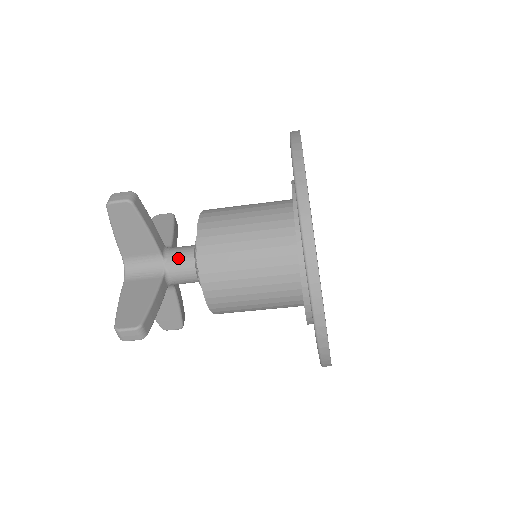
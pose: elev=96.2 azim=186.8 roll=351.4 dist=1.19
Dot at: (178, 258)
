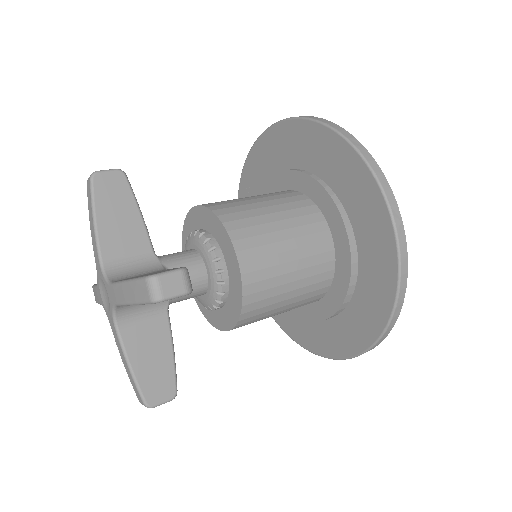
Dot at: (176, 255)
